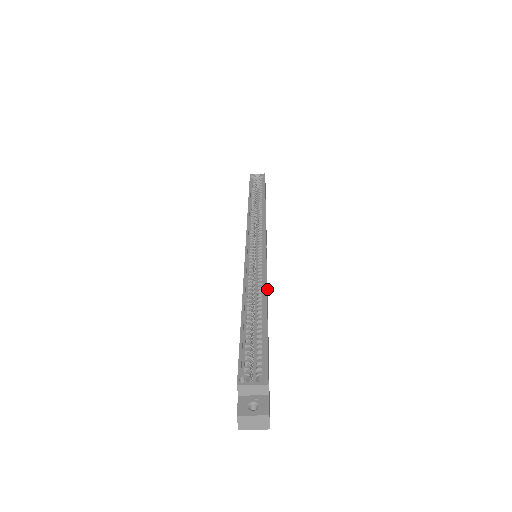
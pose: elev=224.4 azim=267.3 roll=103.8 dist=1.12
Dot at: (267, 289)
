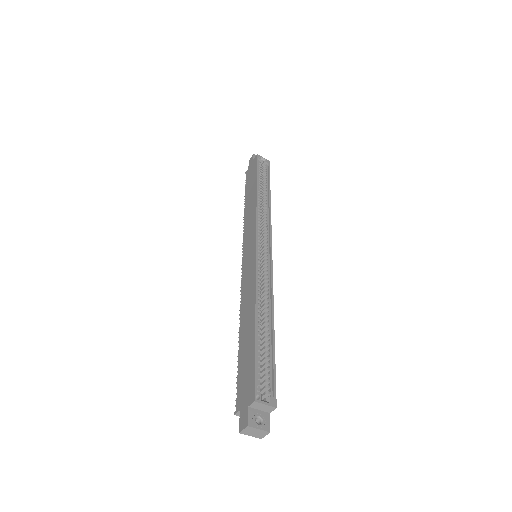
Dot at: occluded
